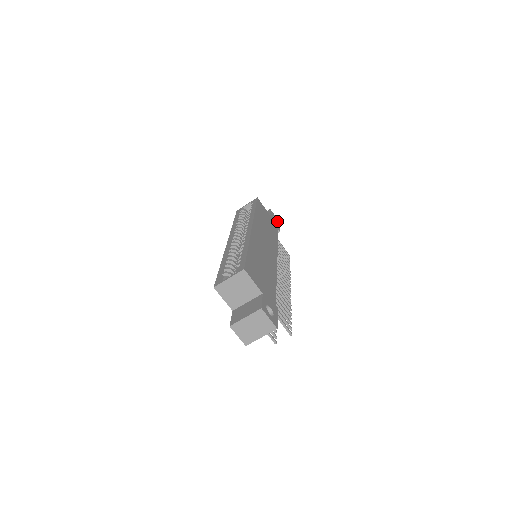
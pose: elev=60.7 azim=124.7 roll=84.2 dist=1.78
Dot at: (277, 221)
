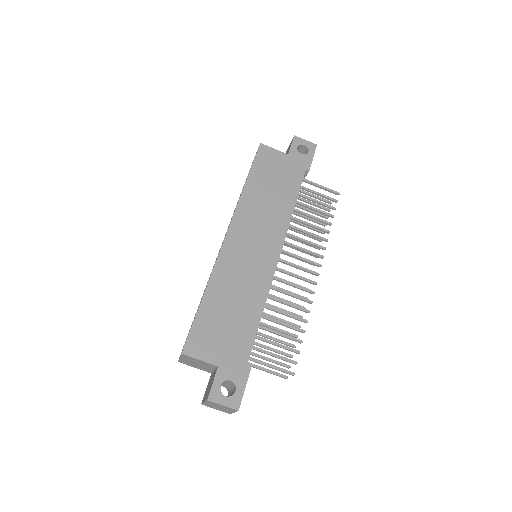
Dot at: (308, 149)
